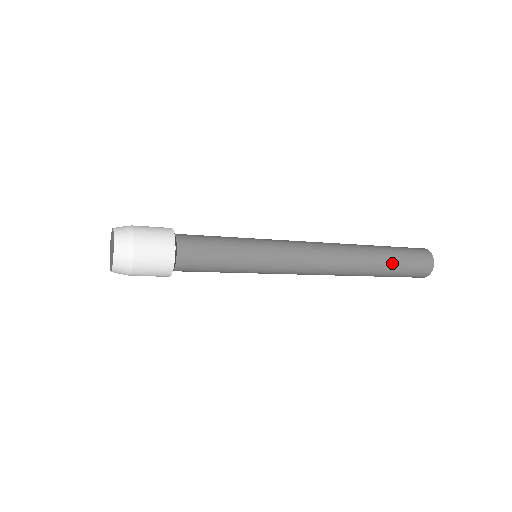
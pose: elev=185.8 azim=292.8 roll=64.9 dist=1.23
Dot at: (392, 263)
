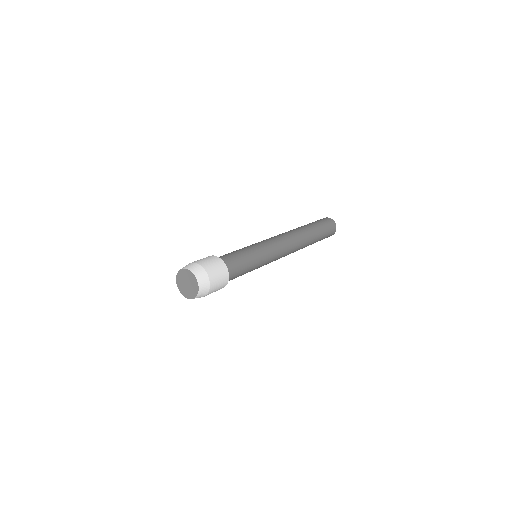
Dot at: (317, 228)
